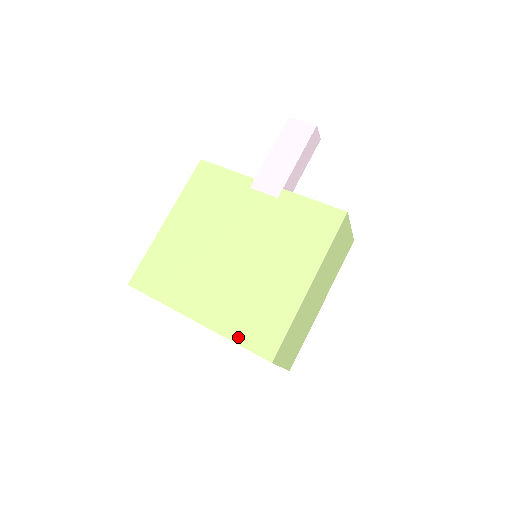
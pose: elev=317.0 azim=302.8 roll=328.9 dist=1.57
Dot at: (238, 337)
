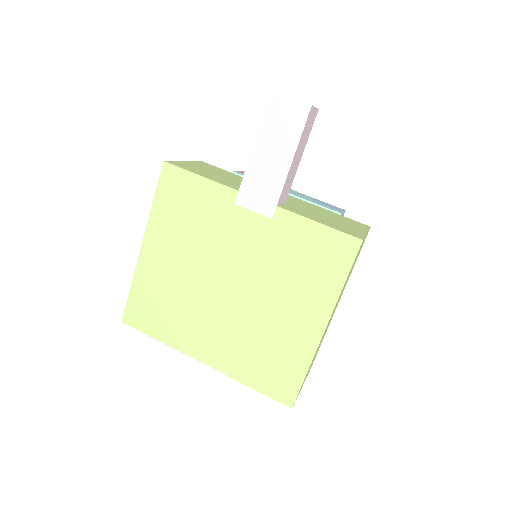
Dot at: (253, 382)
